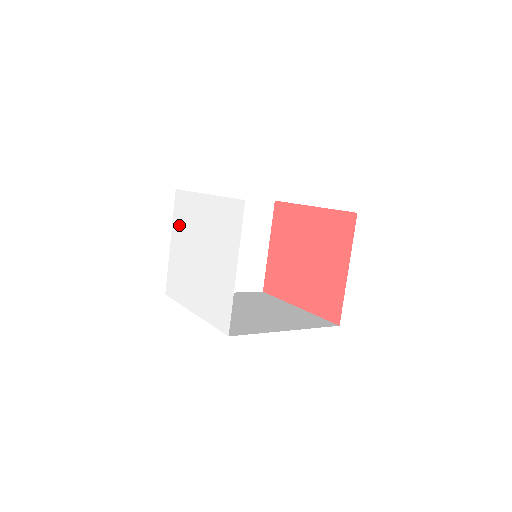
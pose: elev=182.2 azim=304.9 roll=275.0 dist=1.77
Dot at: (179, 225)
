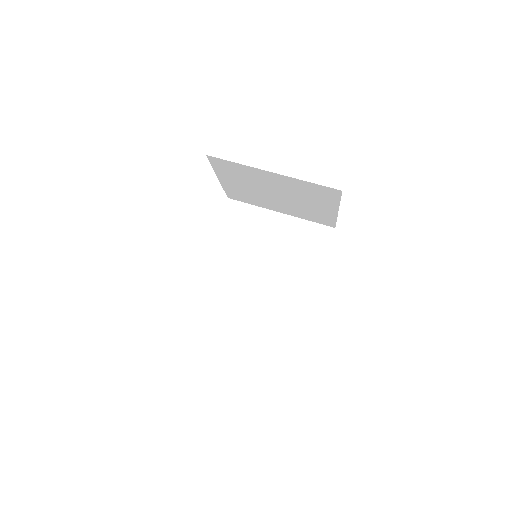
Dot at: occluded
